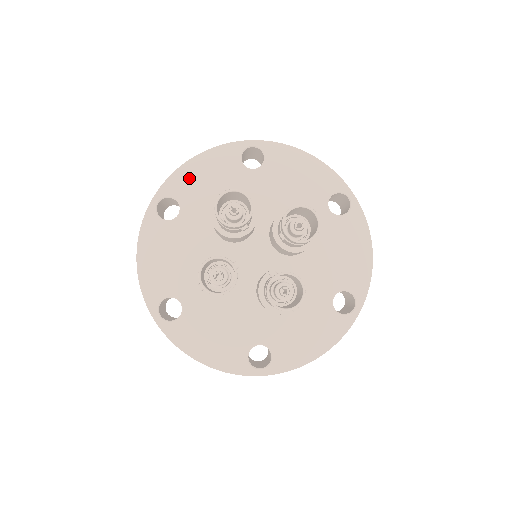
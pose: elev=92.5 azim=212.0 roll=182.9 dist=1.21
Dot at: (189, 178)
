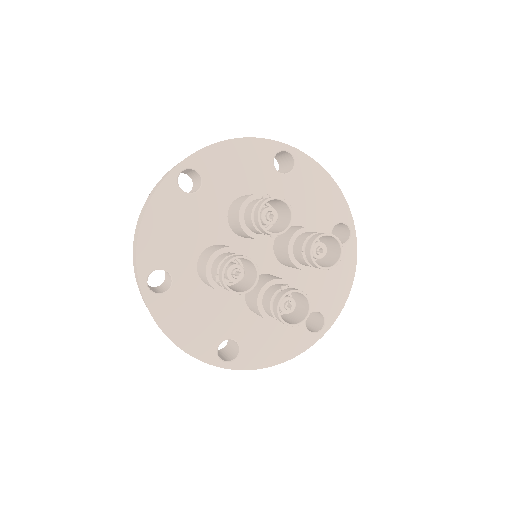
Dot at: (220, 158)
